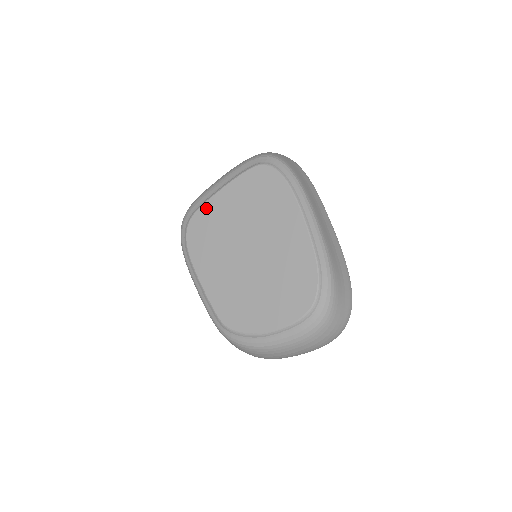
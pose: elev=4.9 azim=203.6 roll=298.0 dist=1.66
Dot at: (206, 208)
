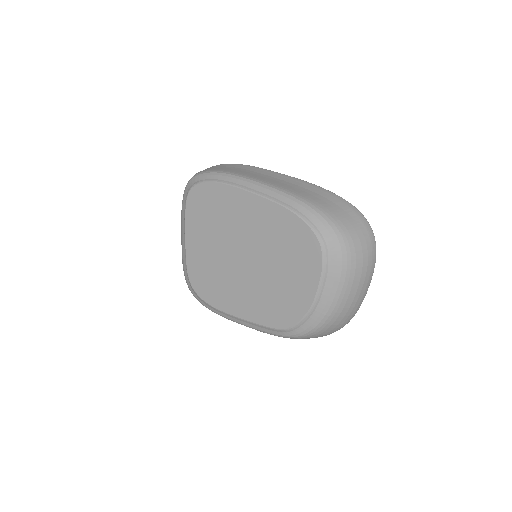
Dot at: (190, 263)
